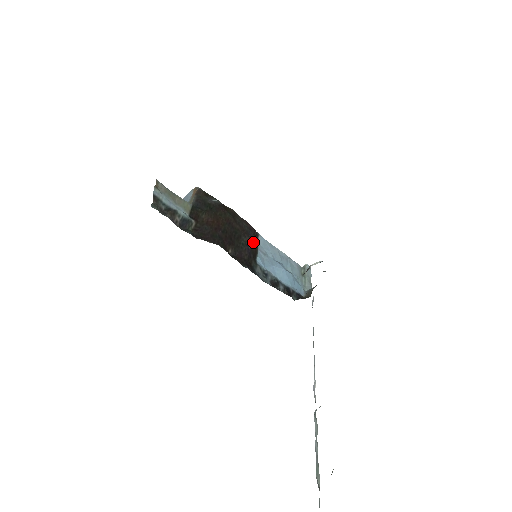
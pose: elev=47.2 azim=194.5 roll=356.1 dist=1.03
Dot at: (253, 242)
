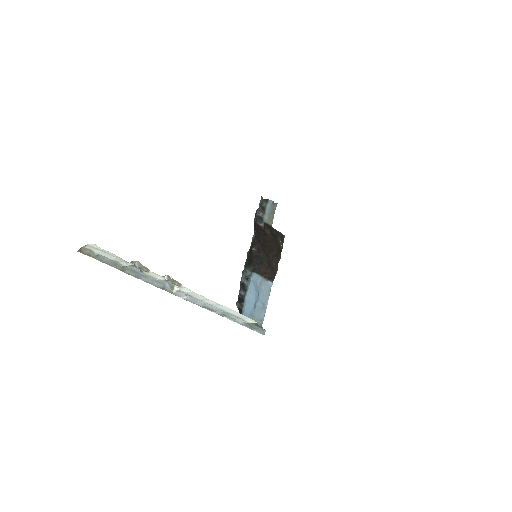
Dot at: (265, 269)
